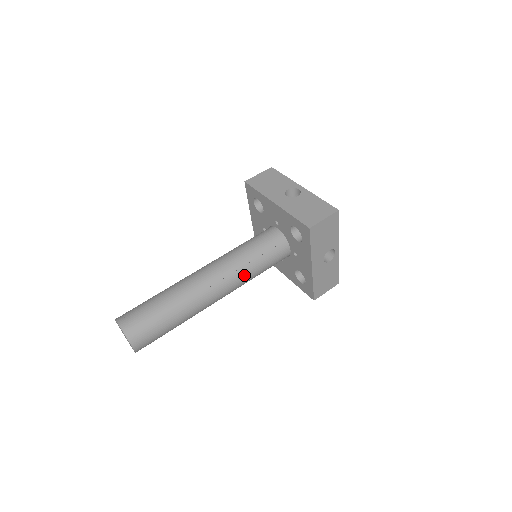
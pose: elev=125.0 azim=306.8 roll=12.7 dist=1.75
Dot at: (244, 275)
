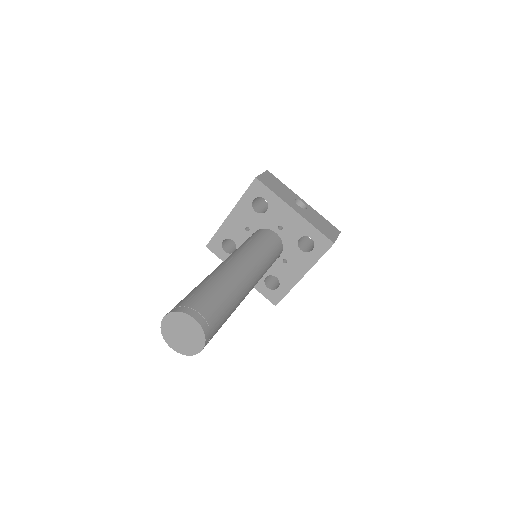
Dot at: (252, 251)
